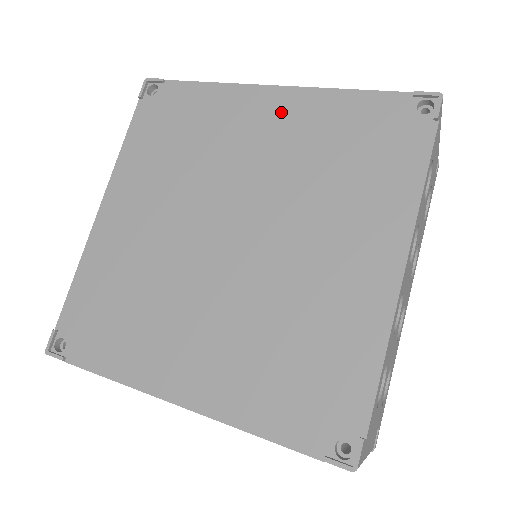
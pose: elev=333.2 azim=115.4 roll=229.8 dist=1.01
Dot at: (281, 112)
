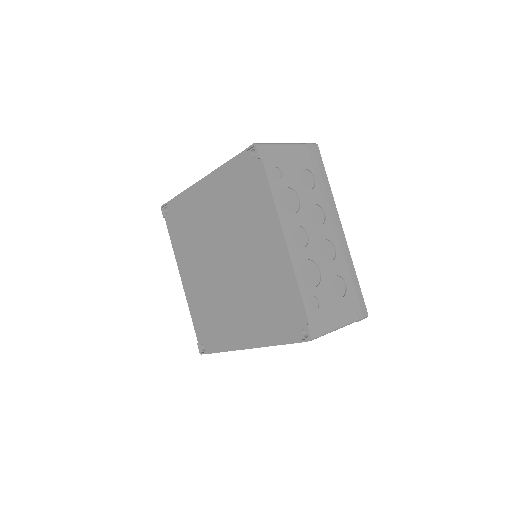
Dot at: (275, 253)
